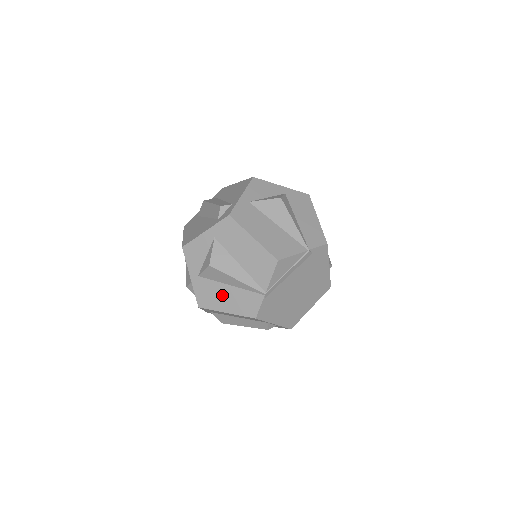
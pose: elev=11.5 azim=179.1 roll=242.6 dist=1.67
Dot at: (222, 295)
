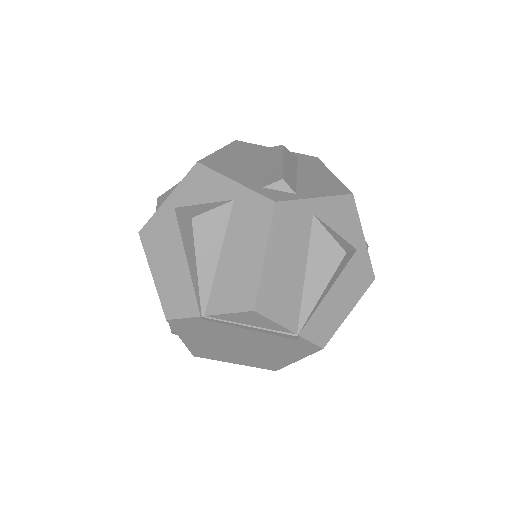
Dot at: (169, 256)
